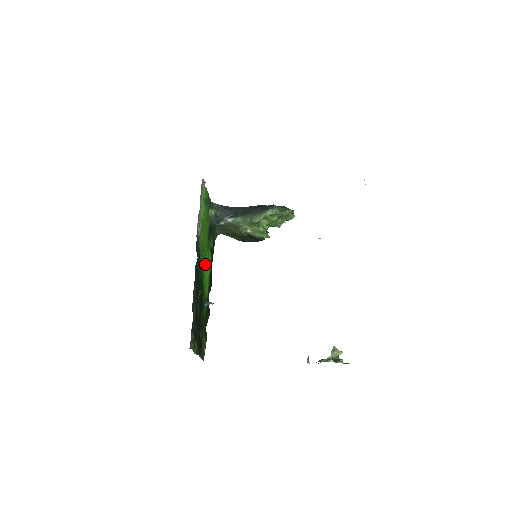
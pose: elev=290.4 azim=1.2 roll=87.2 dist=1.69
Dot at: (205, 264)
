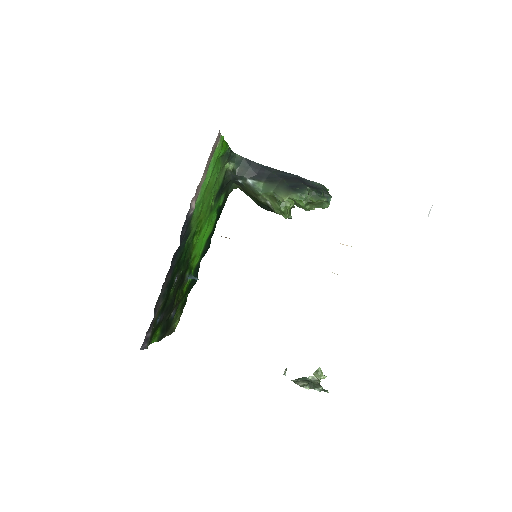
Dot at: (201, 232)
